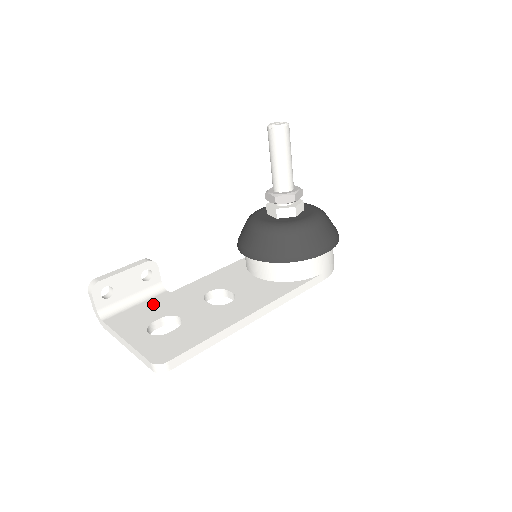
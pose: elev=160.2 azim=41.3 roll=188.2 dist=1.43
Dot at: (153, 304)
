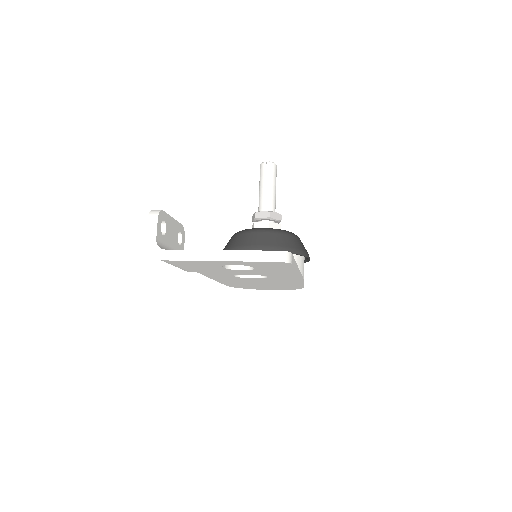
Dot at: occluded
